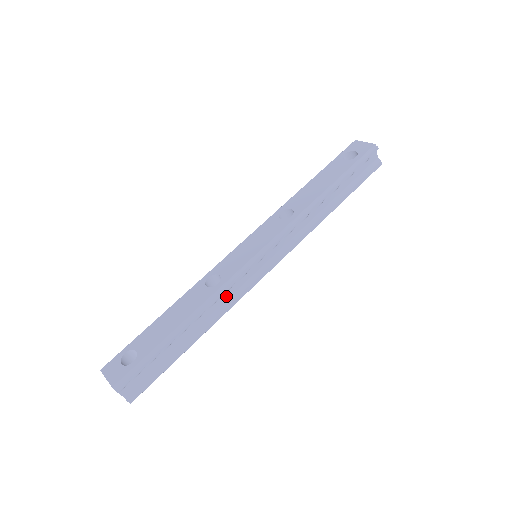
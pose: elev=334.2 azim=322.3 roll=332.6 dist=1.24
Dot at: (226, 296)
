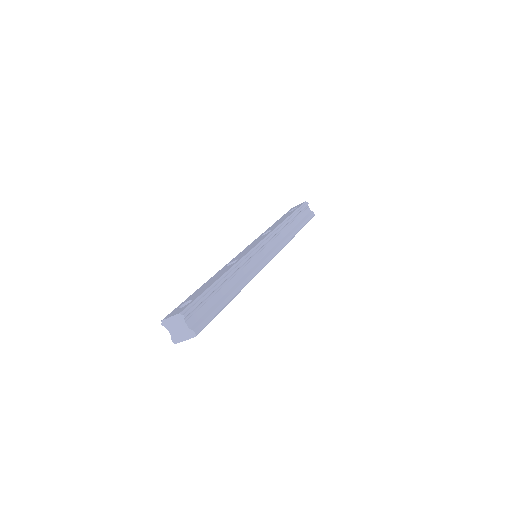
Dot at: (246, 269)
